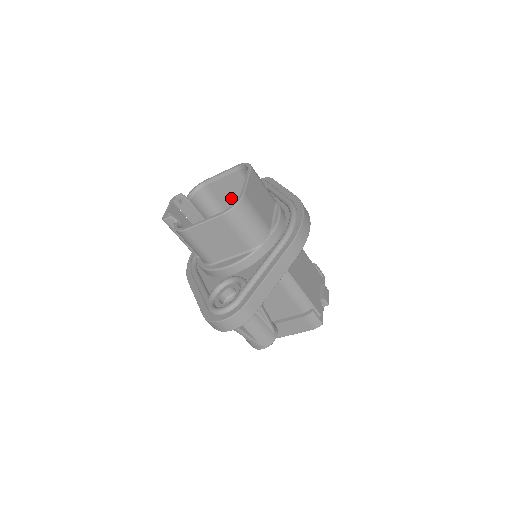
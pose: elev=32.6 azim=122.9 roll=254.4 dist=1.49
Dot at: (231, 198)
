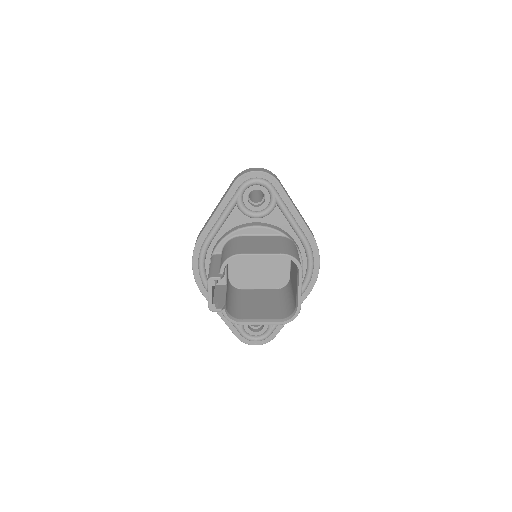
Dot at: occluded
